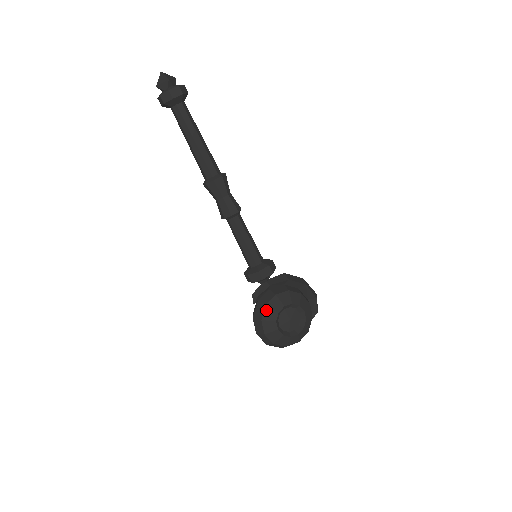
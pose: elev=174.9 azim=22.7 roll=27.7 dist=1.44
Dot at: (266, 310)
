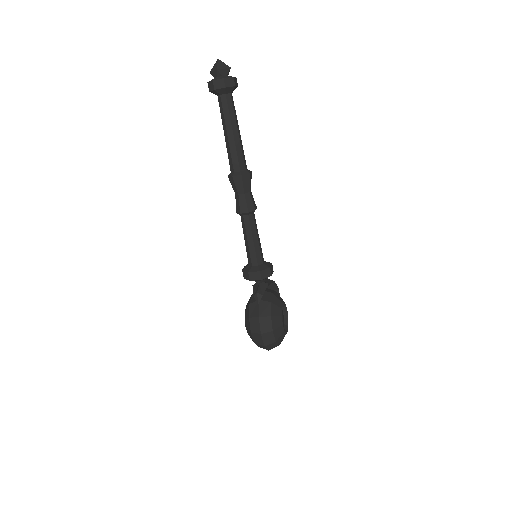
Dot at: (272, 306)
